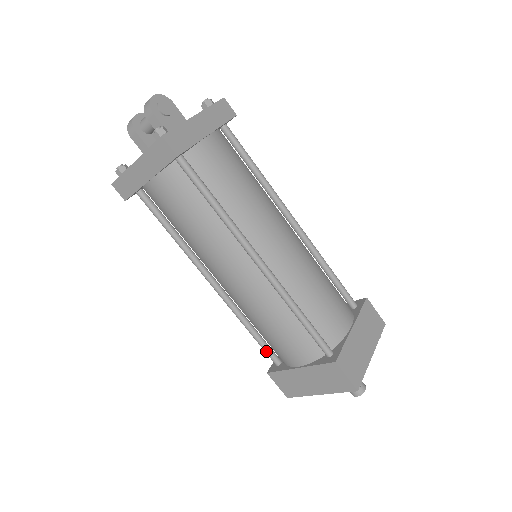
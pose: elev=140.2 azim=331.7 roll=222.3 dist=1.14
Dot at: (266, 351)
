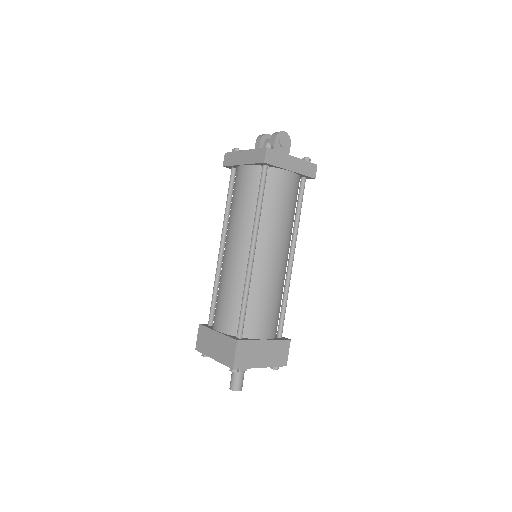
Dot at: (211, 311)
